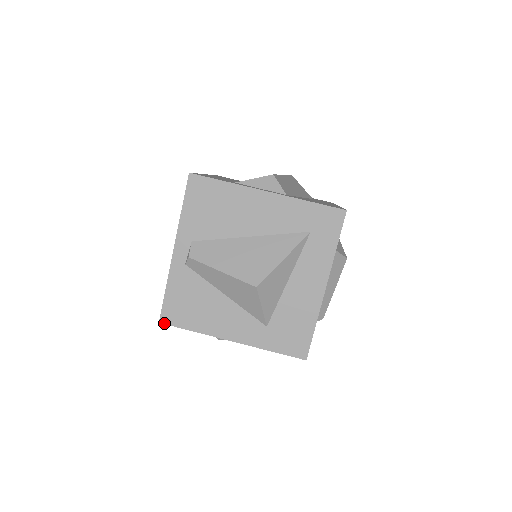
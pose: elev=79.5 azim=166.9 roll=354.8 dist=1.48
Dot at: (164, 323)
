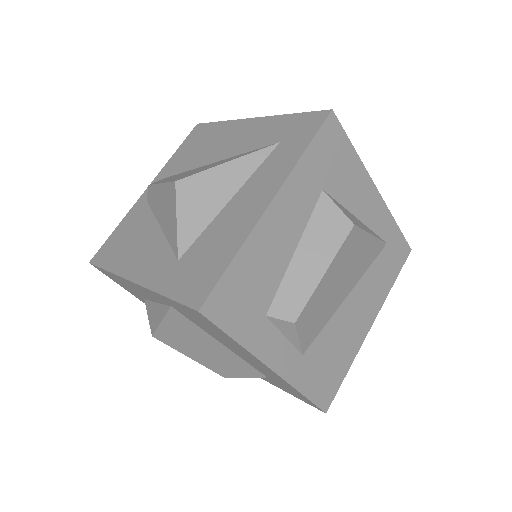
Dot at: (92, 263)
